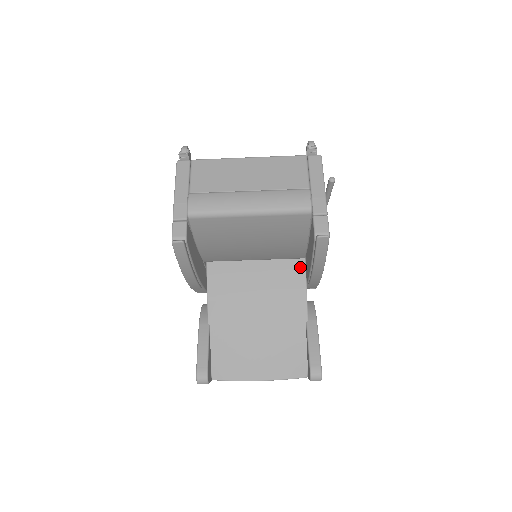
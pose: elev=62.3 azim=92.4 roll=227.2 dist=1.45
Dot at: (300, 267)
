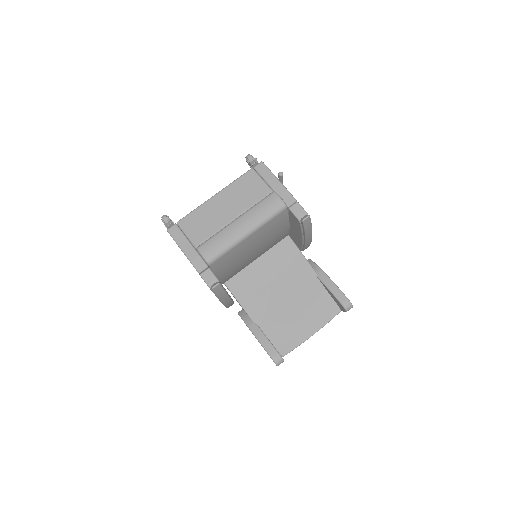
Dot at: (289, 243)
